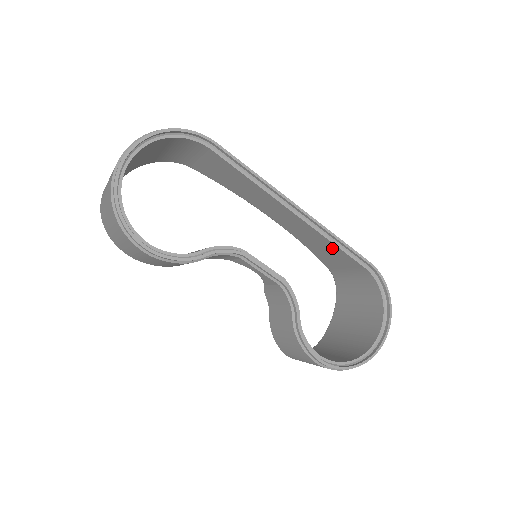
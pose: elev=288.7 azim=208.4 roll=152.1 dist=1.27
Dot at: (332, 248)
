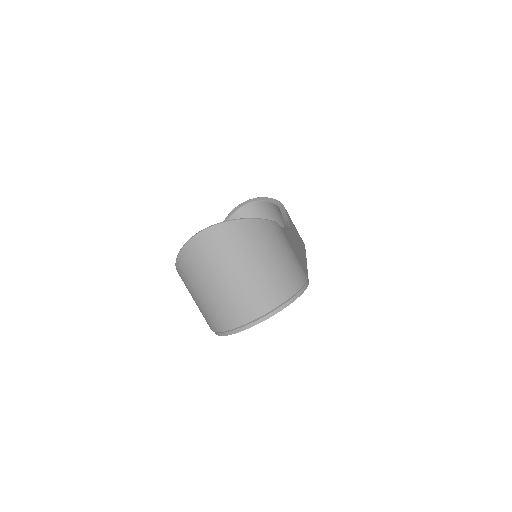
Dot at: occluded
